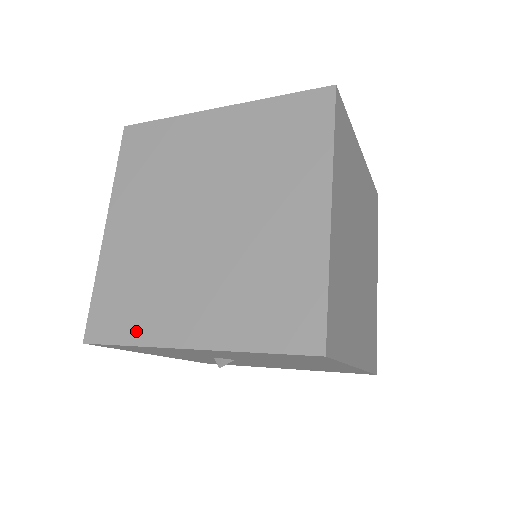
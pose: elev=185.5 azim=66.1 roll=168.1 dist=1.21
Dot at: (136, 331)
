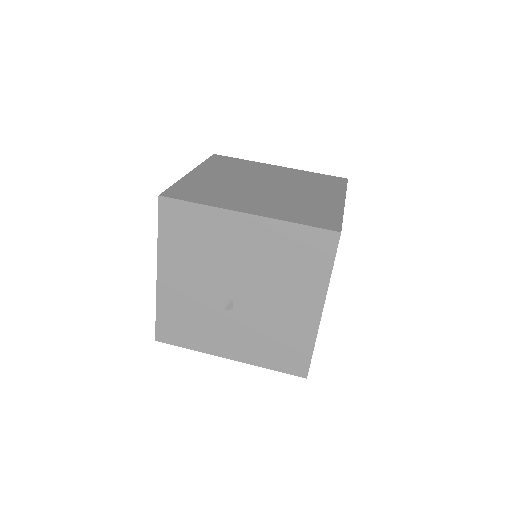
Dot at: occluded
